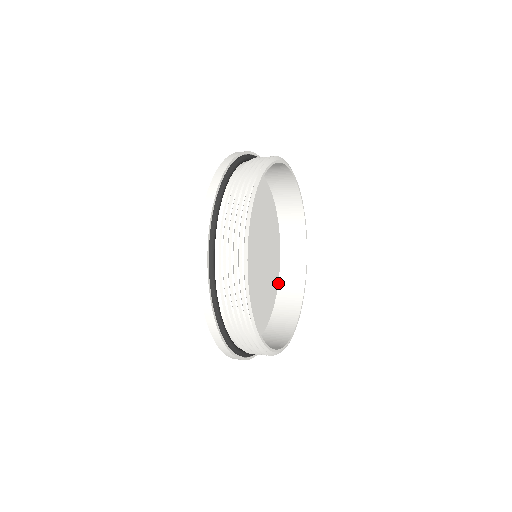
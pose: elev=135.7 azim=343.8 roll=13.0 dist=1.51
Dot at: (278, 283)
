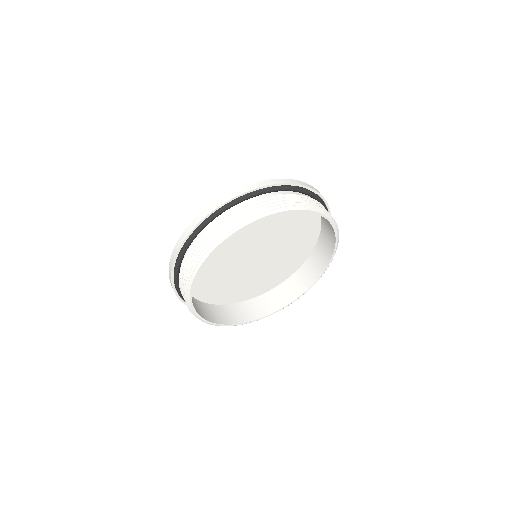
Dot at: (271, 289)
